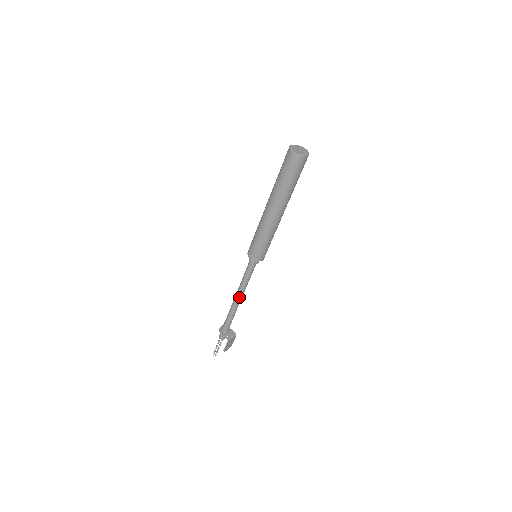
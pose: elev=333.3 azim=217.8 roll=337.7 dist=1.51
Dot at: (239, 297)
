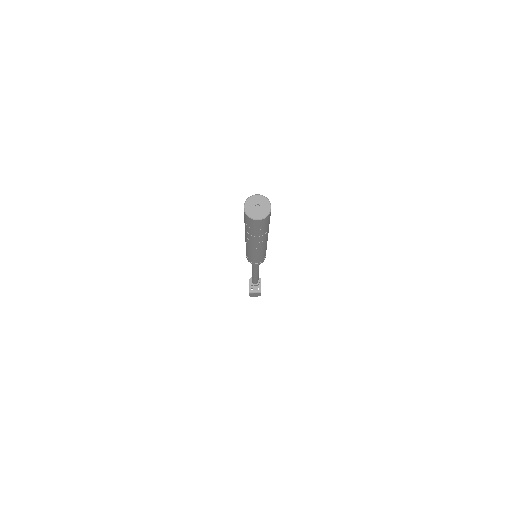
Dot at: (253, 272)
